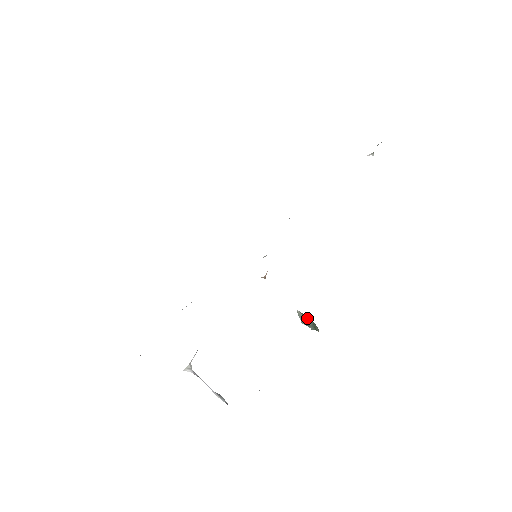
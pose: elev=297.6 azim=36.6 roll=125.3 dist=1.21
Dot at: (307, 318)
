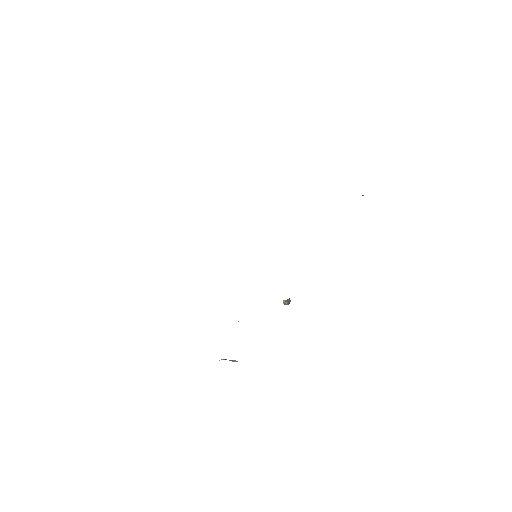
Dot at: (288, 302)
